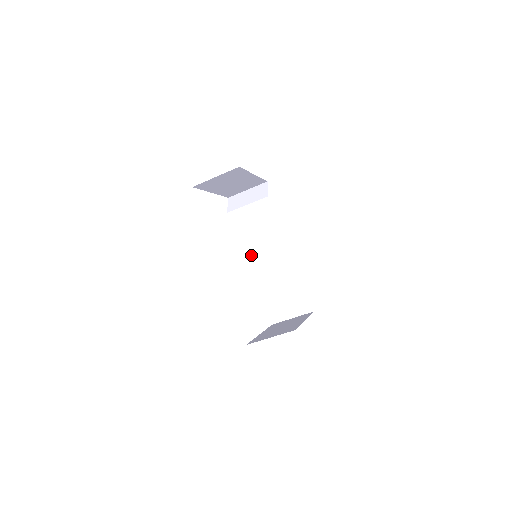
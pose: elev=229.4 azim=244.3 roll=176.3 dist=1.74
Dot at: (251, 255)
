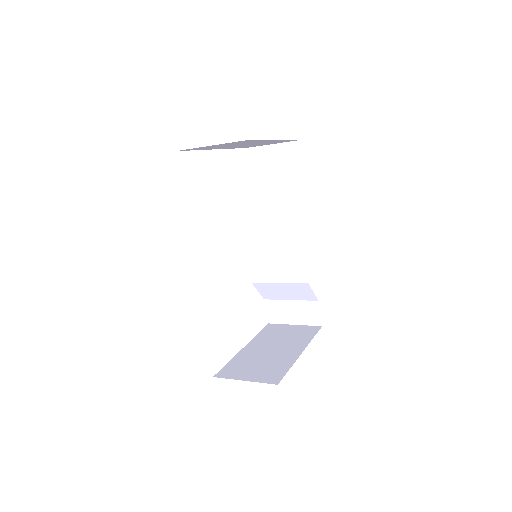
Dot at: (255, 244)
